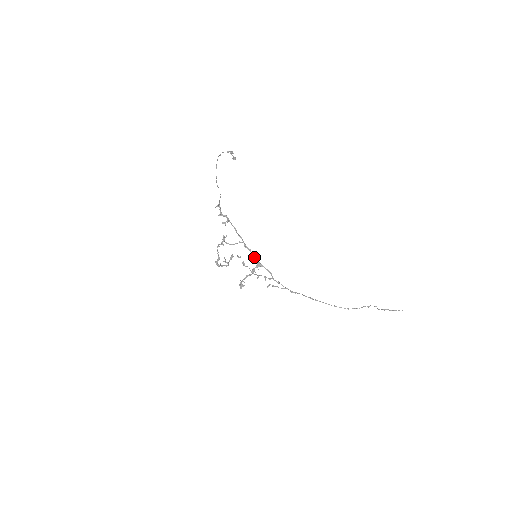
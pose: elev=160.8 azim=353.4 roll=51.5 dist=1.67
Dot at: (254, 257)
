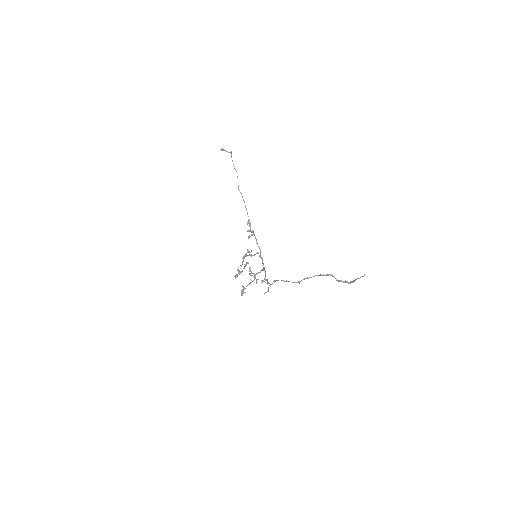
Dot at: (263, 264)
